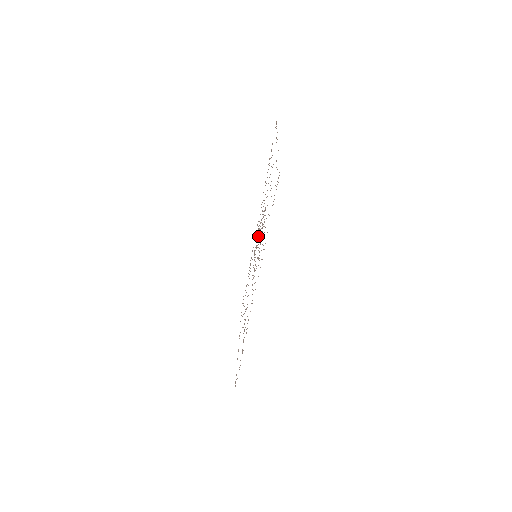
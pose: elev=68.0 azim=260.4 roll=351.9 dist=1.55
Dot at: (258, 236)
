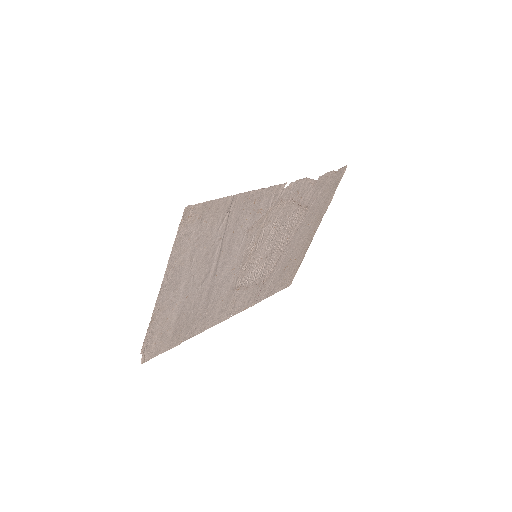
Dot at: (254, 273)
